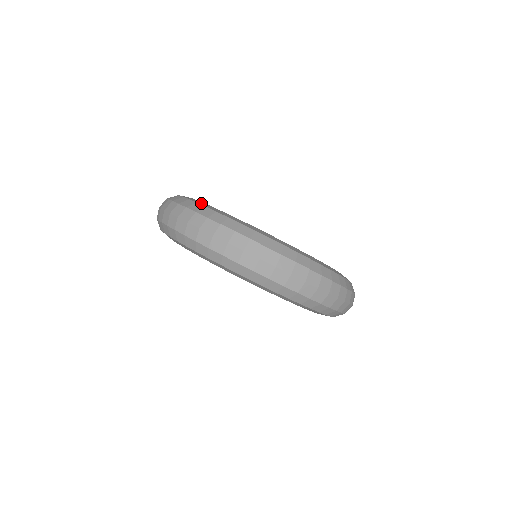
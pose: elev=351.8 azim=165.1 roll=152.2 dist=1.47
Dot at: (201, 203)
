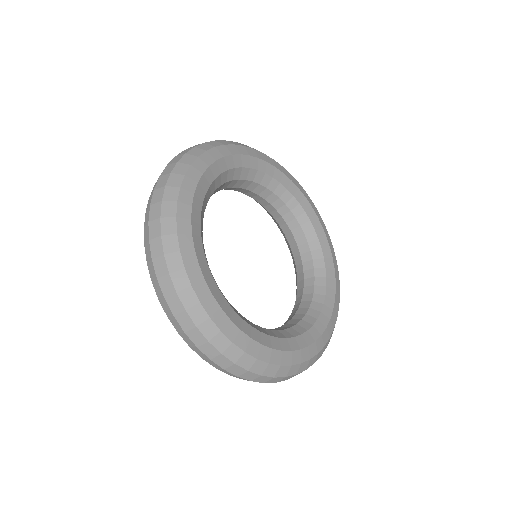
Dot at: (183, 203)
